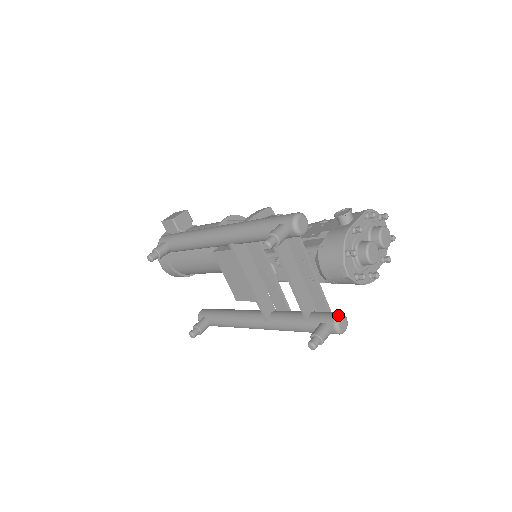
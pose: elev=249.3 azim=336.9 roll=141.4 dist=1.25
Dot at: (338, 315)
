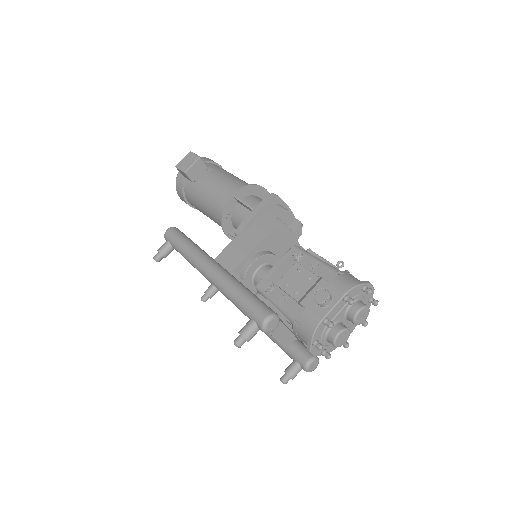
Dot at: (309, 362)
